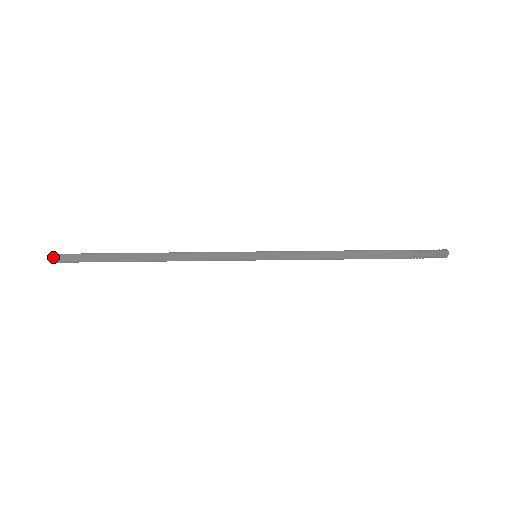
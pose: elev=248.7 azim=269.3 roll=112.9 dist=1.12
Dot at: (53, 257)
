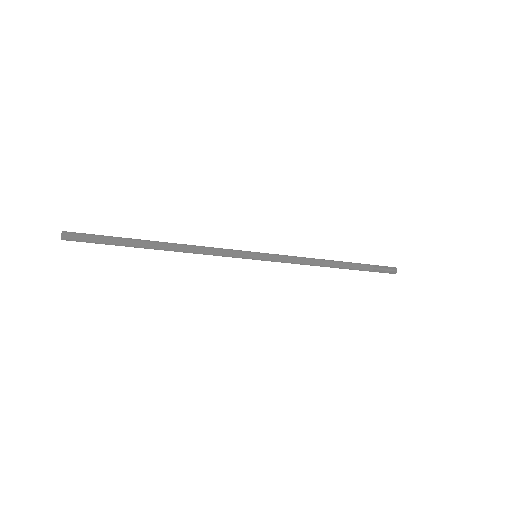
Dot at: occluded
